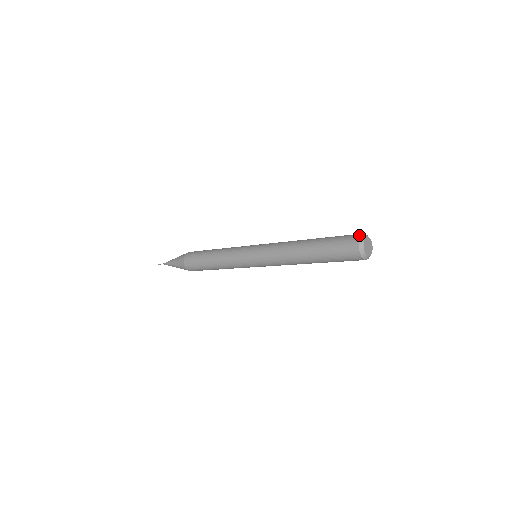
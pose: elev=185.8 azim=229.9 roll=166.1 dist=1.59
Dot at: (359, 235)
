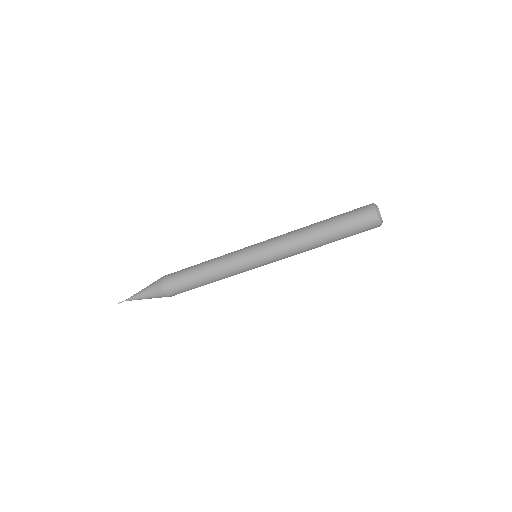
Dot at: occluded
